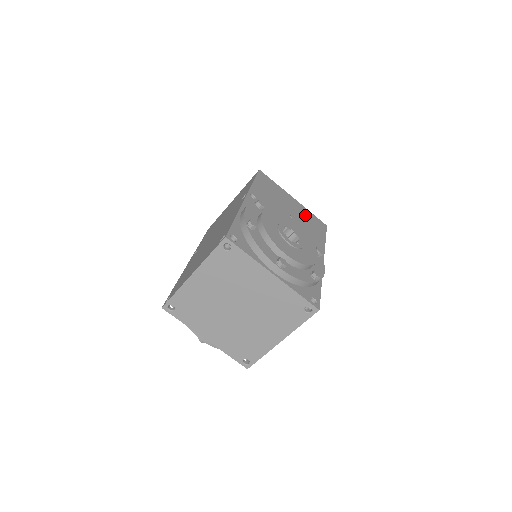
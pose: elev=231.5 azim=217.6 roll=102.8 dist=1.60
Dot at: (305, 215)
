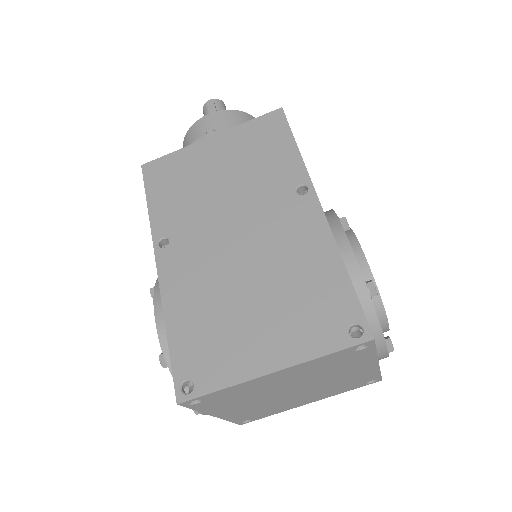
Dot at: occluded
